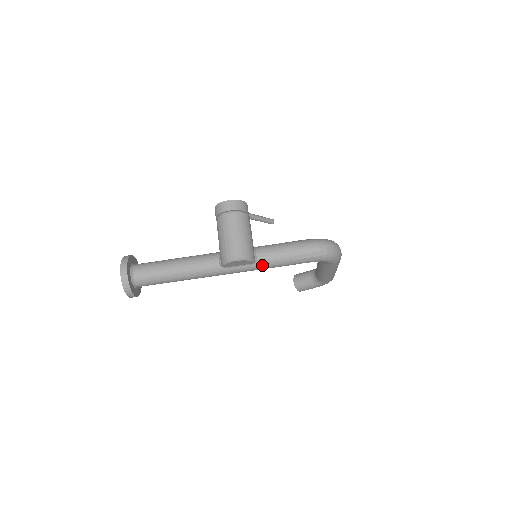
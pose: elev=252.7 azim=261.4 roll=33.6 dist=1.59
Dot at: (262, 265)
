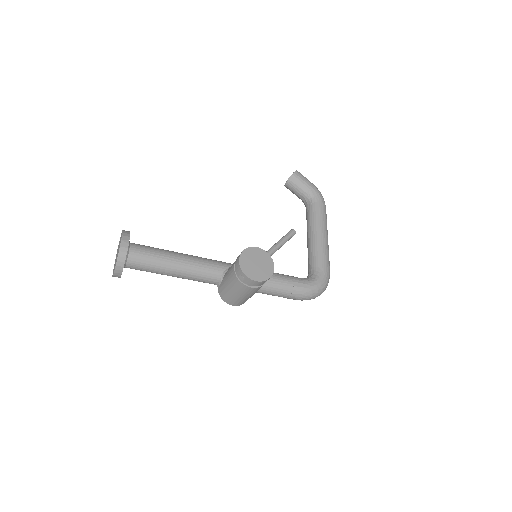
Dot at: occluded
